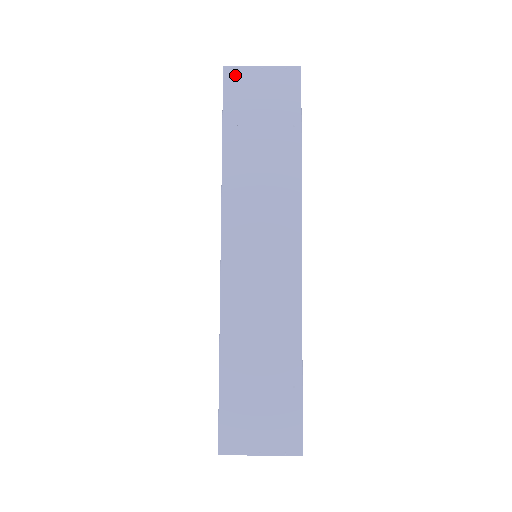
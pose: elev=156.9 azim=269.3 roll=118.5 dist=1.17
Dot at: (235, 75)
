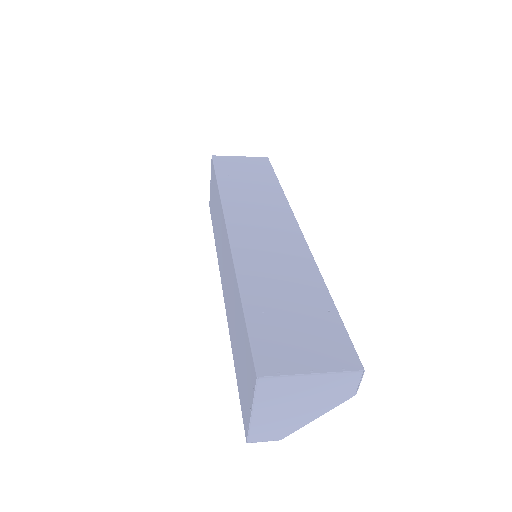
Dot at: (221, 158)
